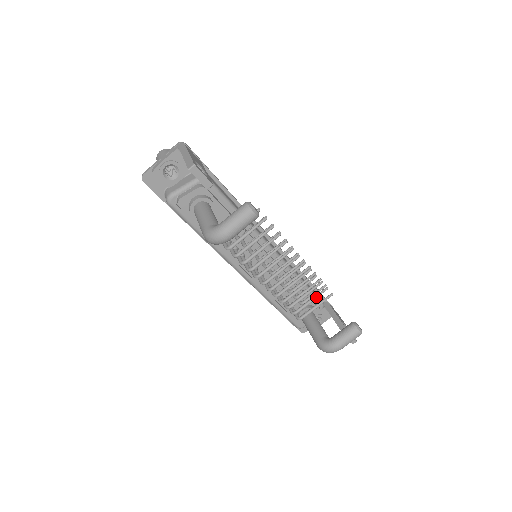
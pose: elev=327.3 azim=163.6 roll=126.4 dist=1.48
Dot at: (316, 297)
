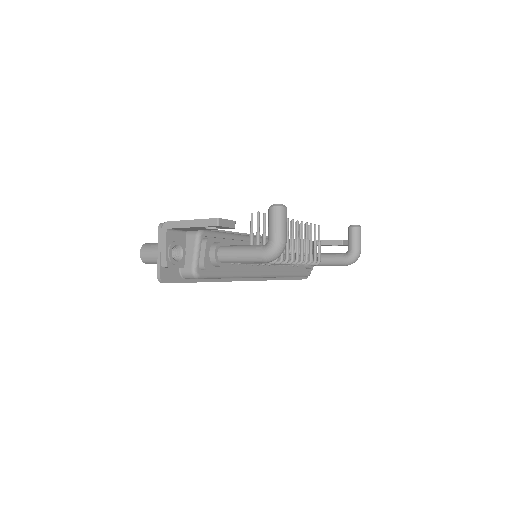
Dot at: occluded
